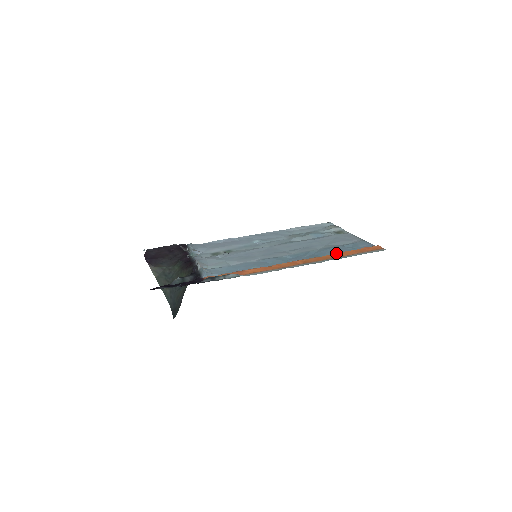
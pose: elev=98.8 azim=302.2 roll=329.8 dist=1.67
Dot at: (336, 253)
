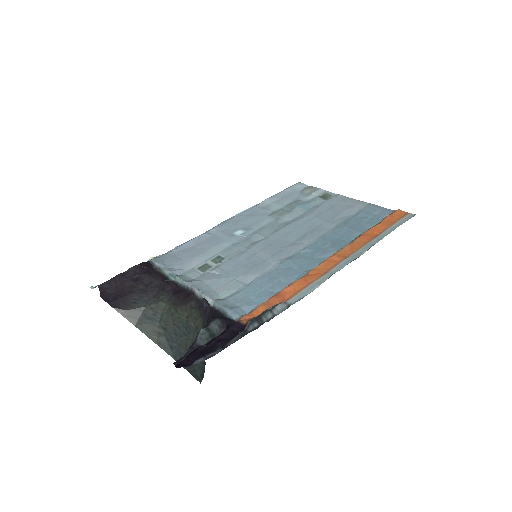
Dot at: (365, 233)
